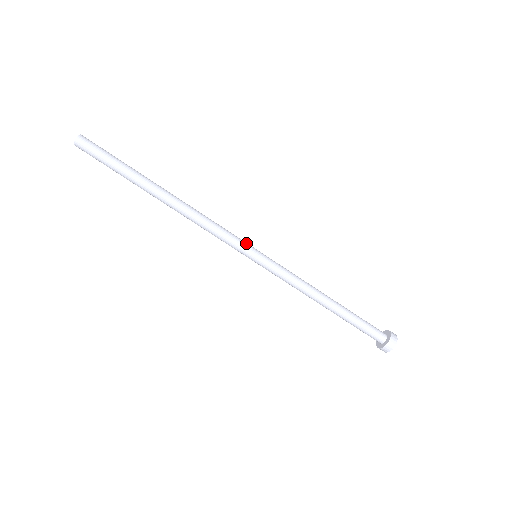
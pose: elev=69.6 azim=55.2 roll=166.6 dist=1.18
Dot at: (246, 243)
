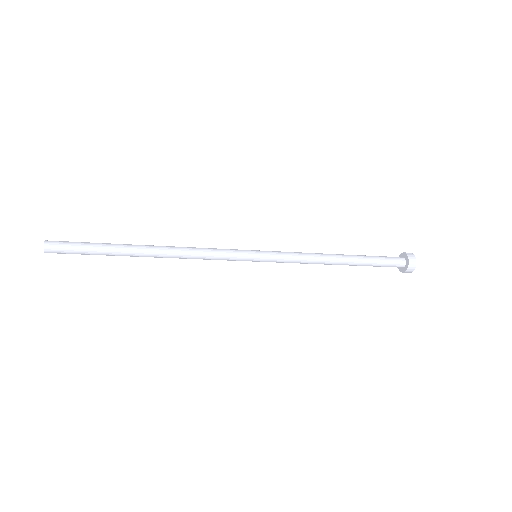
Dot at: (242, 252)
